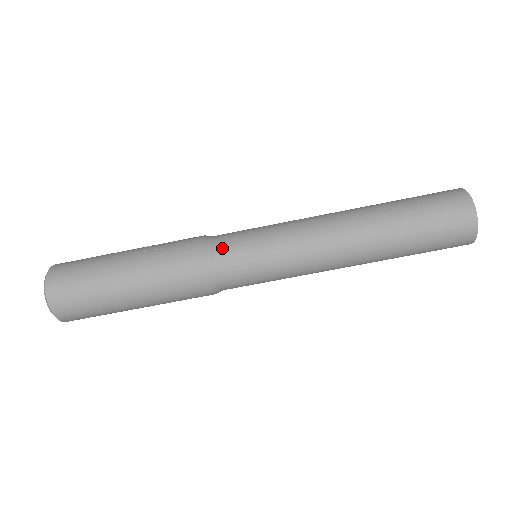
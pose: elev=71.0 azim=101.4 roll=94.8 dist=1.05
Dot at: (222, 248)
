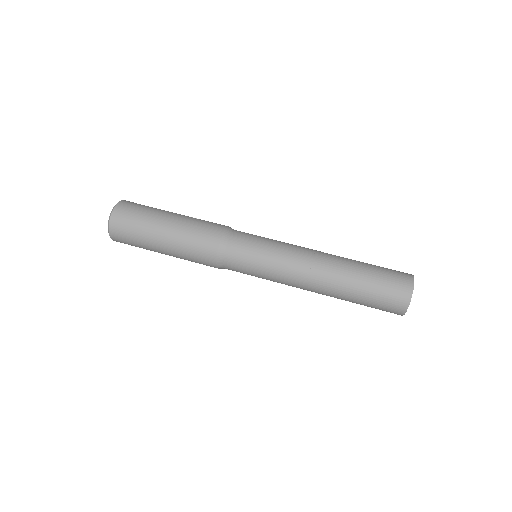
Dot at: (239, 233)
